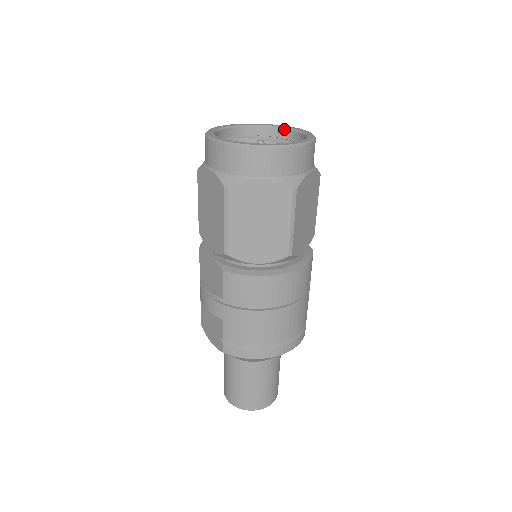
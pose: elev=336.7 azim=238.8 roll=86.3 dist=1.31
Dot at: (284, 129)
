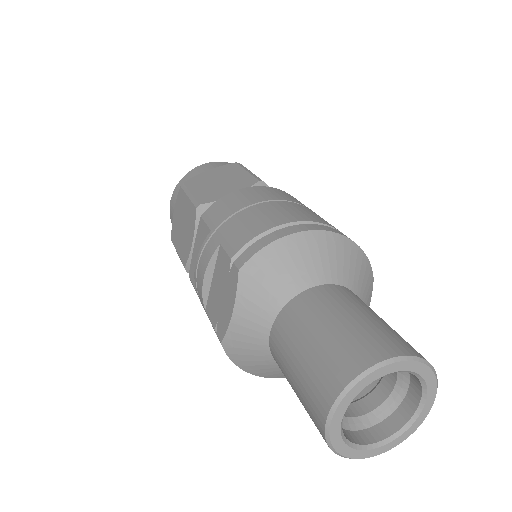
Dot at: occluded
